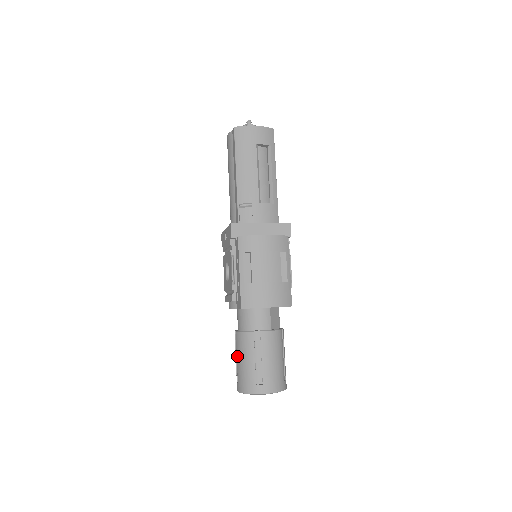
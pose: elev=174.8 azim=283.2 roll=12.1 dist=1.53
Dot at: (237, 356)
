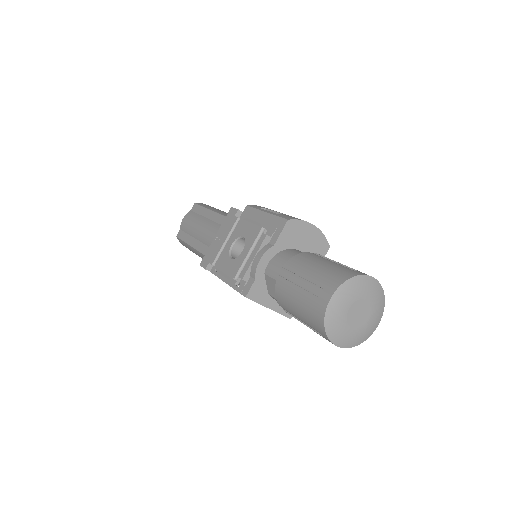
Dot at: (302, 274)
